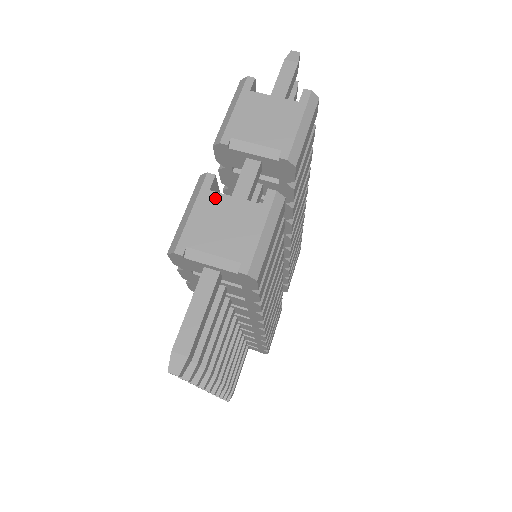
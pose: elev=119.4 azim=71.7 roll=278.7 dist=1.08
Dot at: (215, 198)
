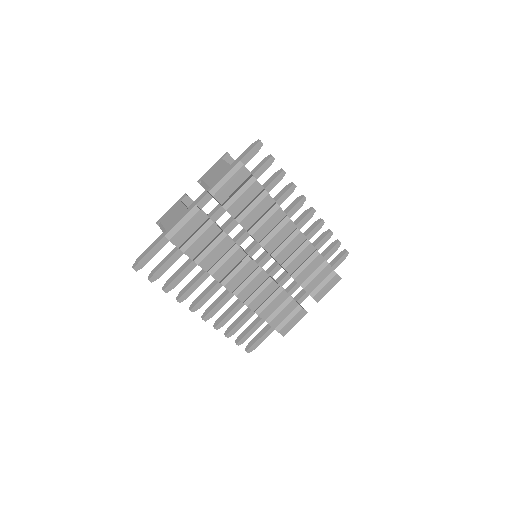
Dot at: (179, 204)
